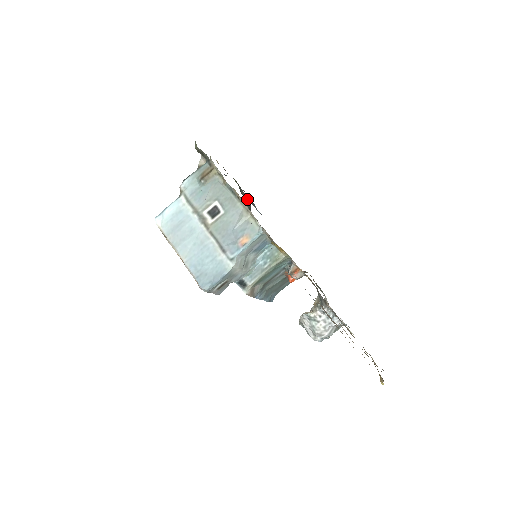
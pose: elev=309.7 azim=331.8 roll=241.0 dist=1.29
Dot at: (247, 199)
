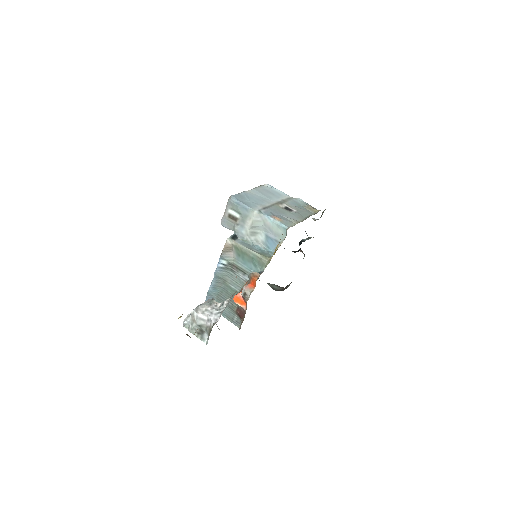
Dot at: occluded
